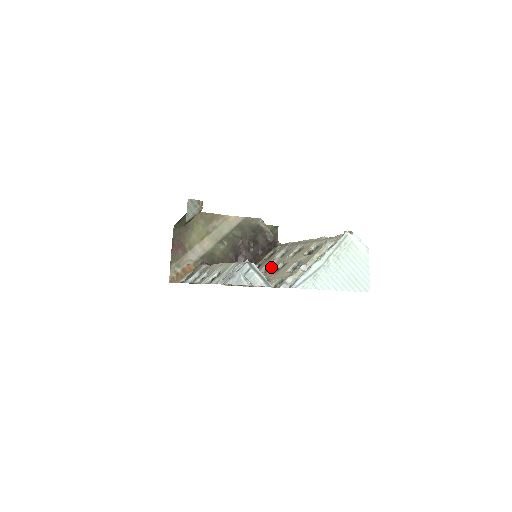
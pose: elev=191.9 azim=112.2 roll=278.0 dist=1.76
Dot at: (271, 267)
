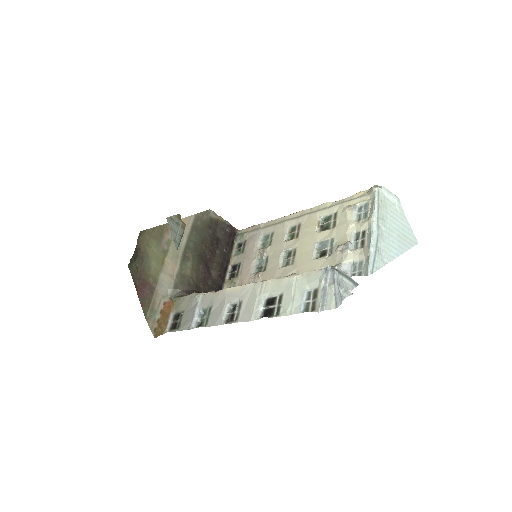
Dot at: (268, 261)
